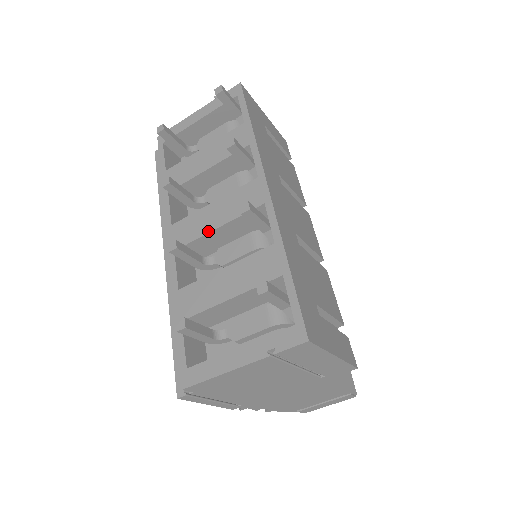
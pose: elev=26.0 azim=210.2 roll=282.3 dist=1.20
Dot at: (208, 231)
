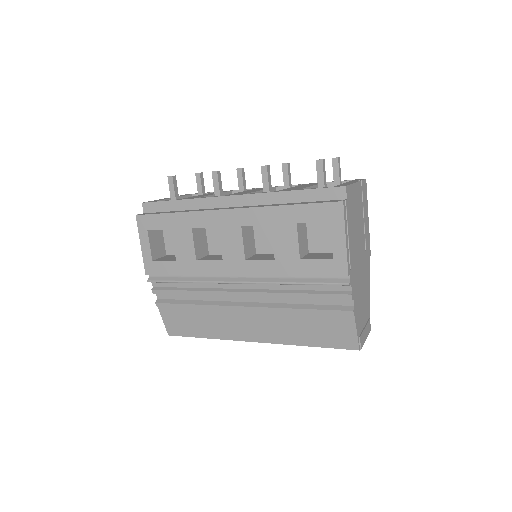
Dot at: (257, 191)
